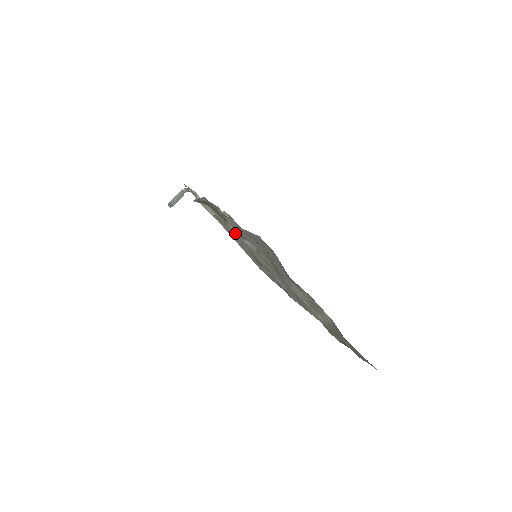
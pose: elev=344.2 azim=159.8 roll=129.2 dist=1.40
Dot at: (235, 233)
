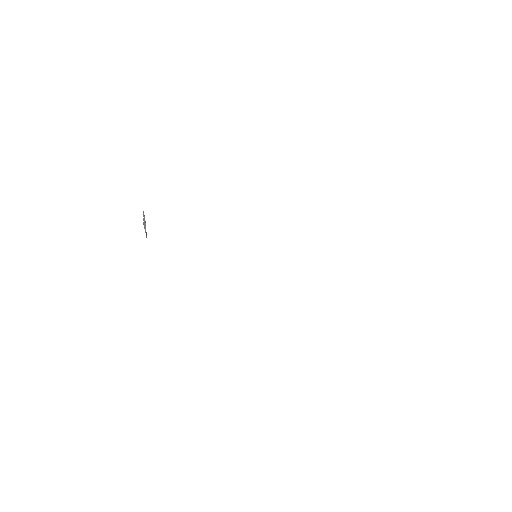
Dot at: occluded
